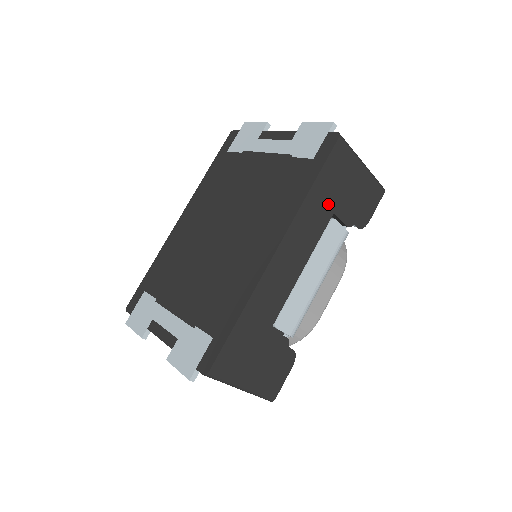
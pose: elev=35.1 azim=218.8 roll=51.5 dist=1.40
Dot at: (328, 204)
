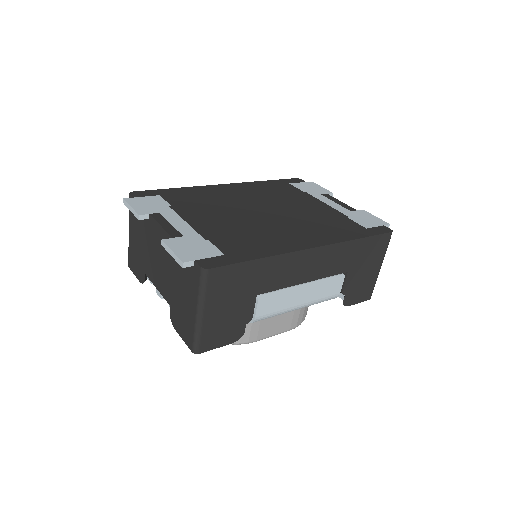
Dot at: (352, 262)
